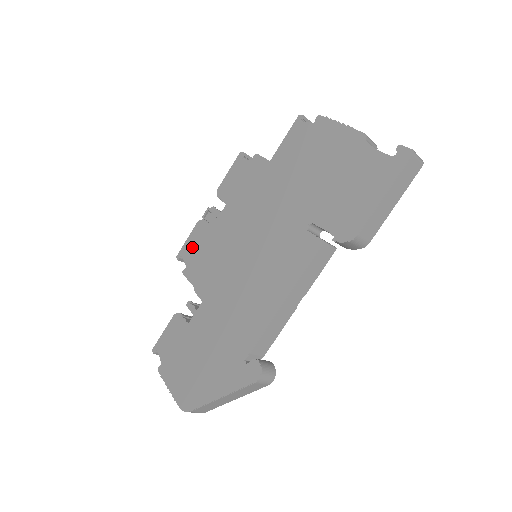
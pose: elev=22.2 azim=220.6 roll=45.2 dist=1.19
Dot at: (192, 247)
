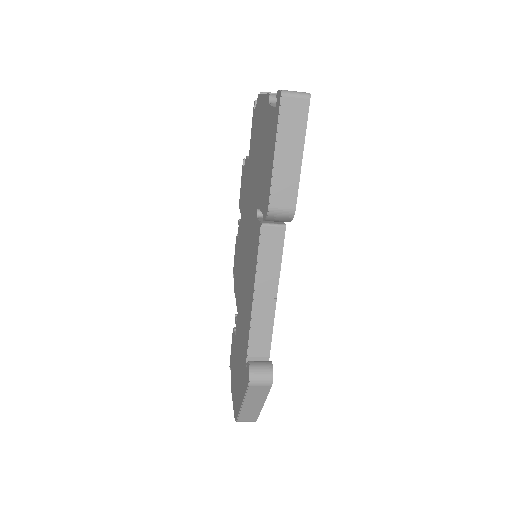
Dot at: (235, 263)
